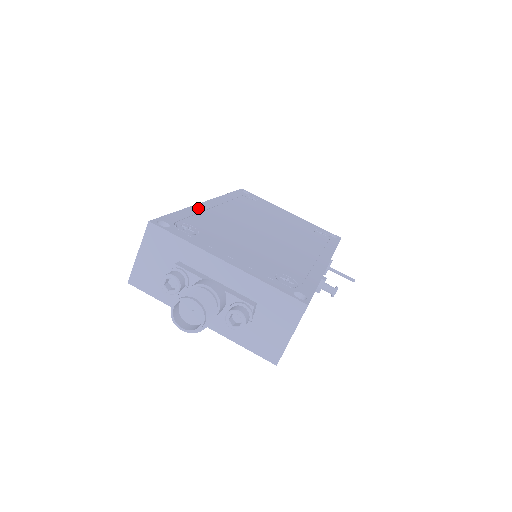
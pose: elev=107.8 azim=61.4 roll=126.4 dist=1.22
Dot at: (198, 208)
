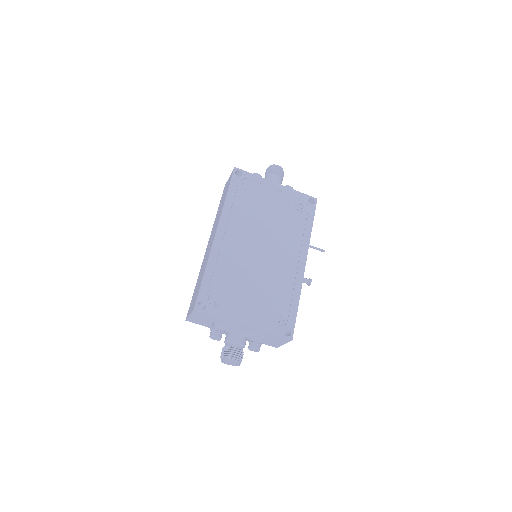
Dot at: (214, 255)
